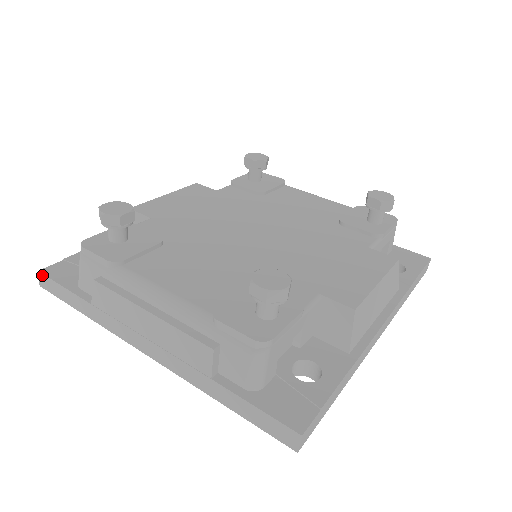
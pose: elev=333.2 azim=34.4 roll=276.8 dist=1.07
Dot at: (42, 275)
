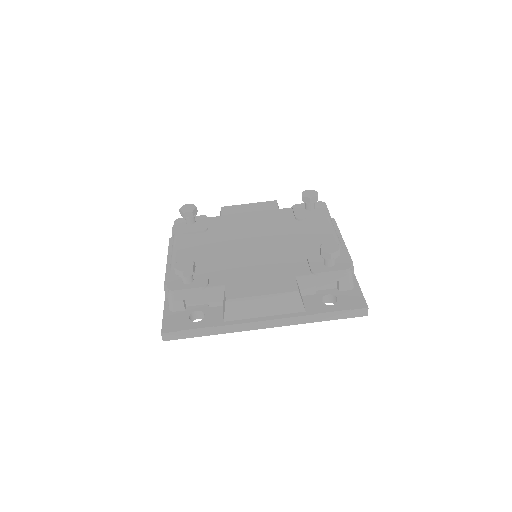
Dot at: occluded
